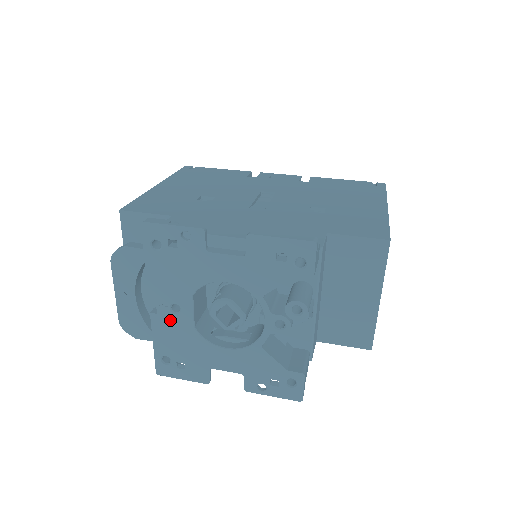
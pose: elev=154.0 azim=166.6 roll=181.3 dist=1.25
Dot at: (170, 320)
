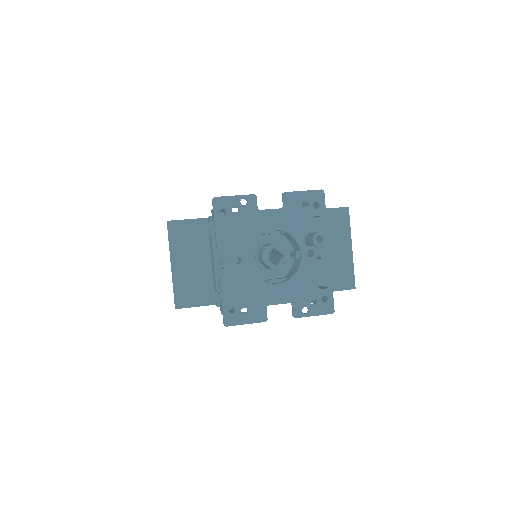
Dot at: (235, 271)
